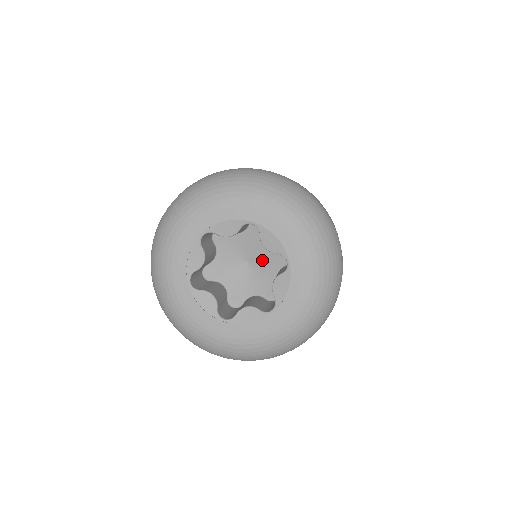
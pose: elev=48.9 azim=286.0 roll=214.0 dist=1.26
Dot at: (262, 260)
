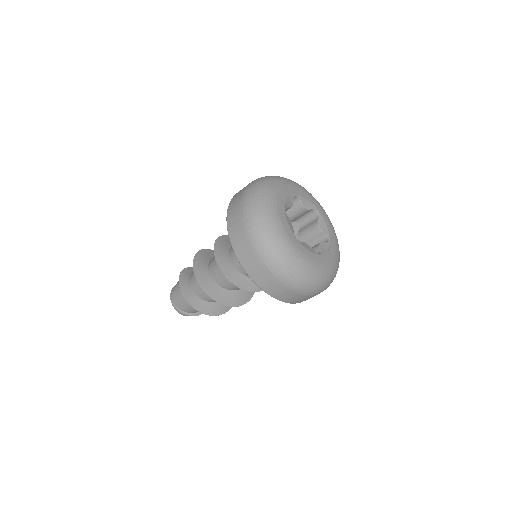
Dot at: occluded
